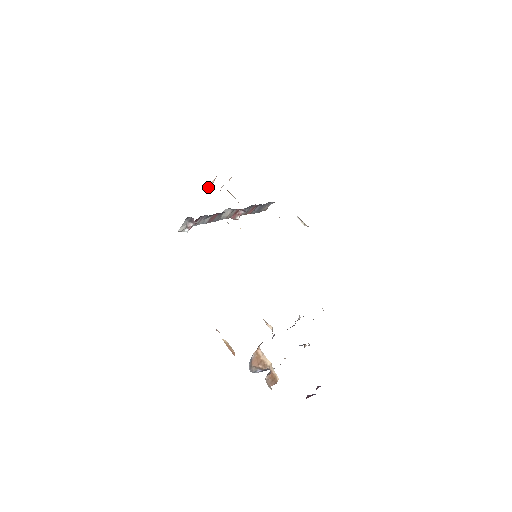
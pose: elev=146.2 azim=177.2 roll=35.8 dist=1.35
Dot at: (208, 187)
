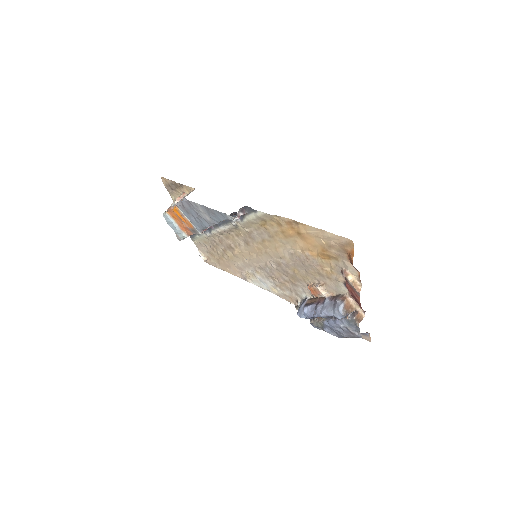
Dot at: (176, 201)
